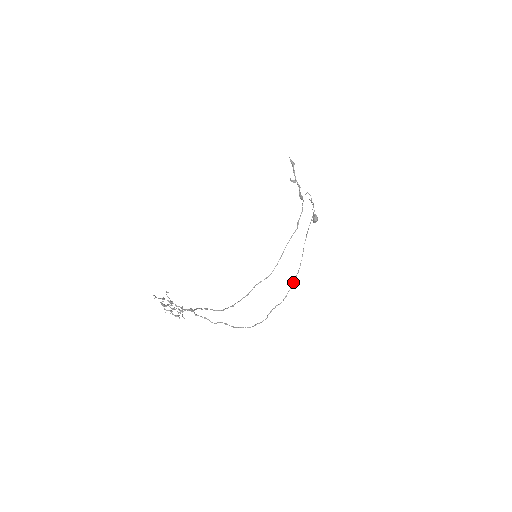
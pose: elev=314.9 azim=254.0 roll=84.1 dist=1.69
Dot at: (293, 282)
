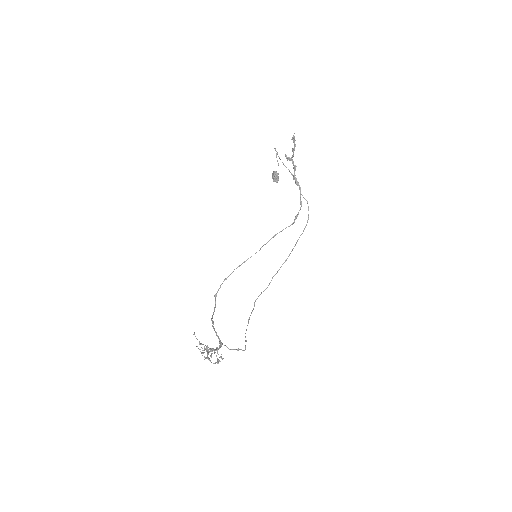
Dot at: occluded
